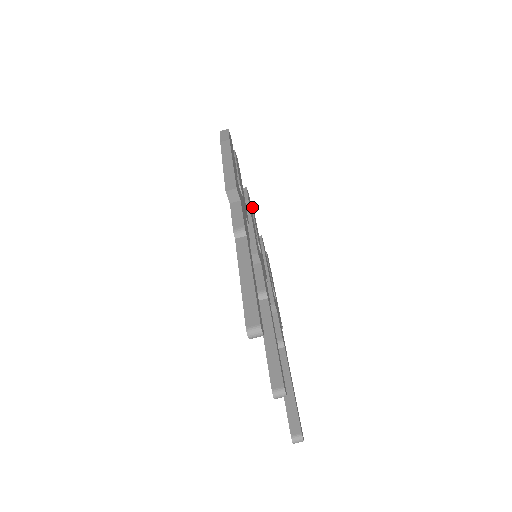
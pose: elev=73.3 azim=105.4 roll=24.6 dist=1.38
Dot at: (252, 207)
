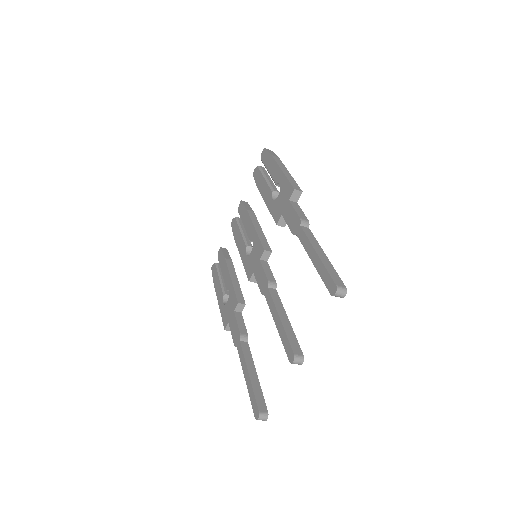
Dot at: occluded
